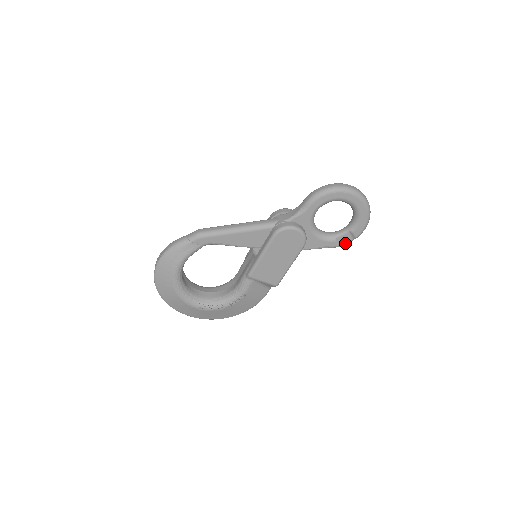
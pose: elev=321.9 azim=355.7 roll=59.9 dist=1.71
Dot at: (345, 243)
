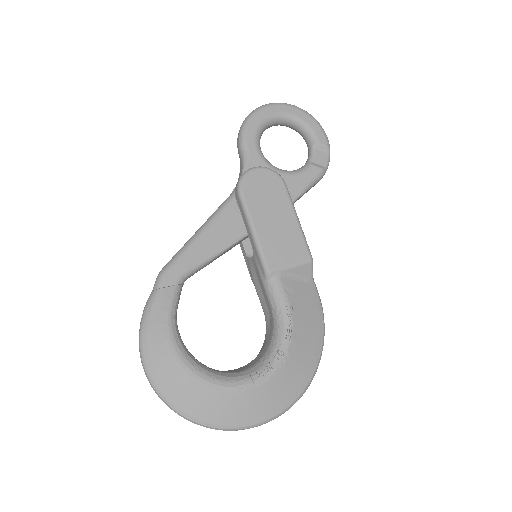
Dot at: (326, 163)
